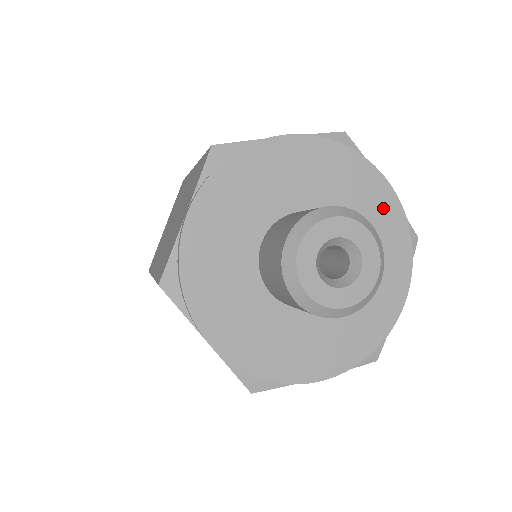
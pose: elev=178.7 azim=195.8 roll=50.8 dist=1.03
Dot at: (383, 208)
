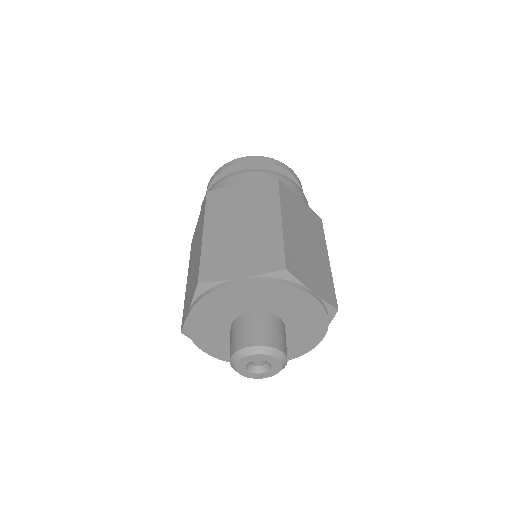
Dot at: (308, 342)
